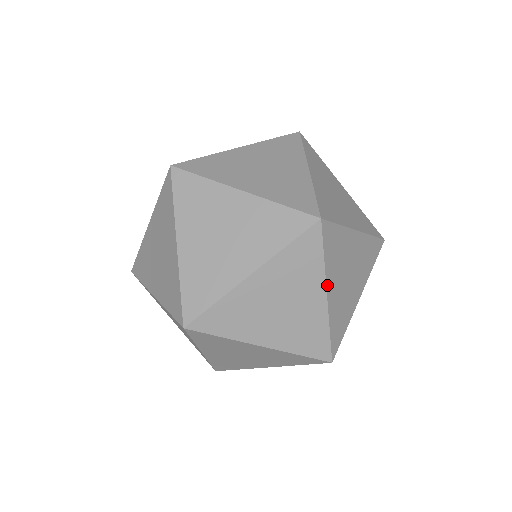
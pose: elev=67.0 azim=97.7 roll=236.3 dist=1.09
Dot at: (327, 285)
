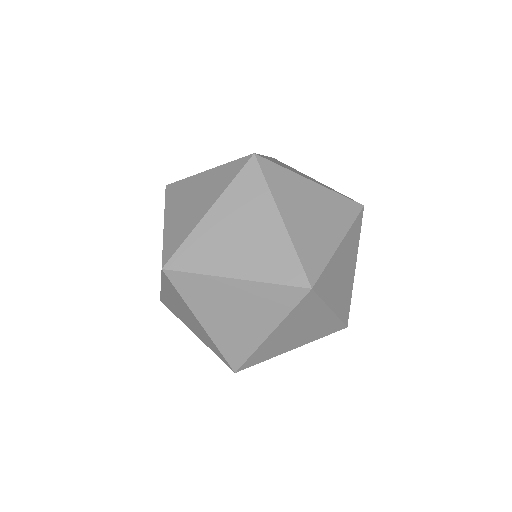
Dot at: (279, 209)
